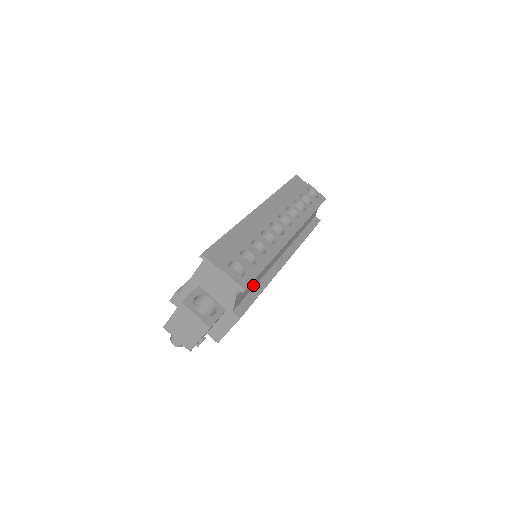
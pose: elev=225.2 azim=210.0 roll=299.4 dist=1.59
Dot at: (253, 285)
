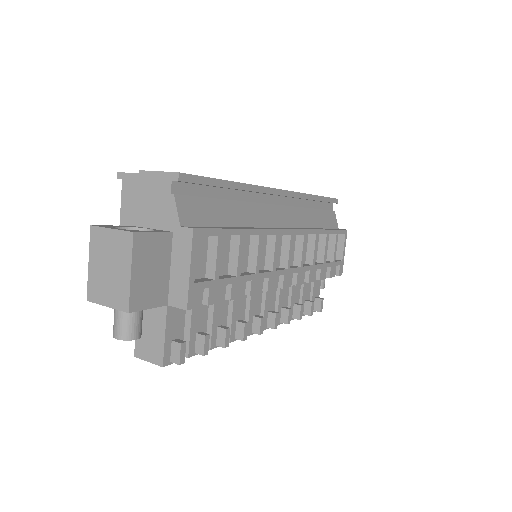
Dot at: (223, 221)
